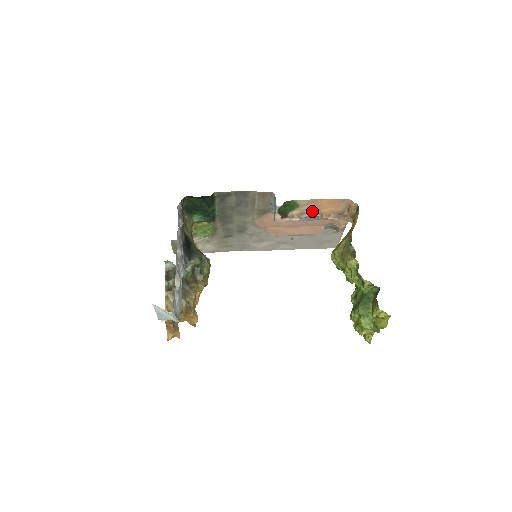
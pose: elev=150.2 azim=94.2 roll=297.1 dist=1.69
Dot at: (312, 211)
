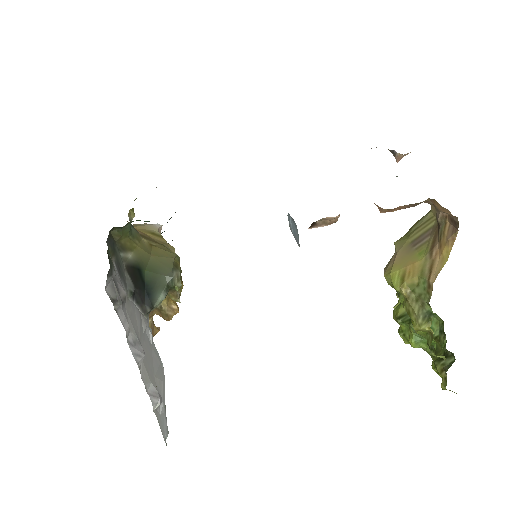
Dot at: occluded
